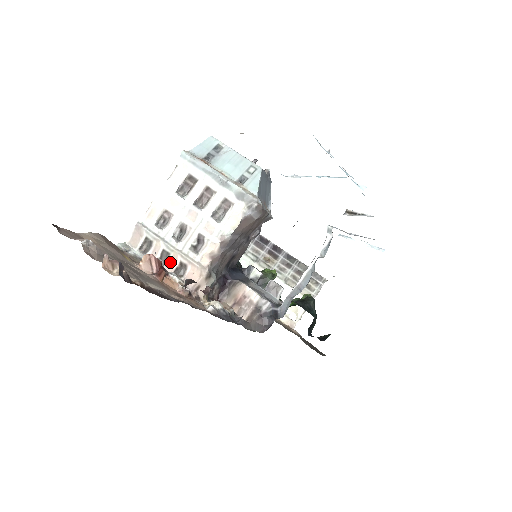
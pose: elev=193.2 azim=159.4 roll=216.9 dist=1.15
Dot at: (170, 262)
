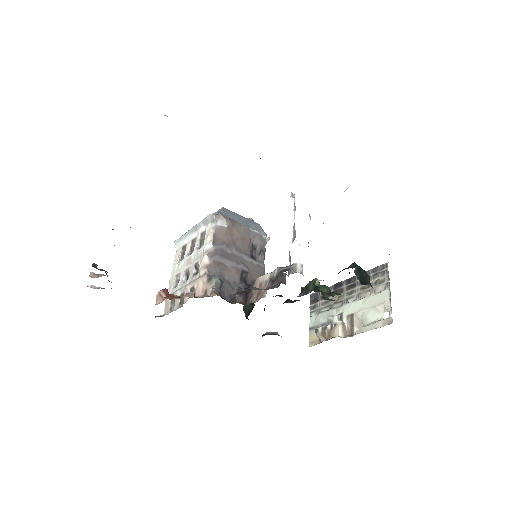
Dot at: occluded
